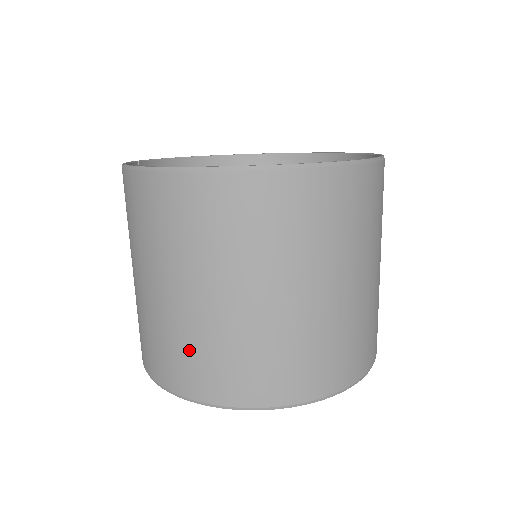
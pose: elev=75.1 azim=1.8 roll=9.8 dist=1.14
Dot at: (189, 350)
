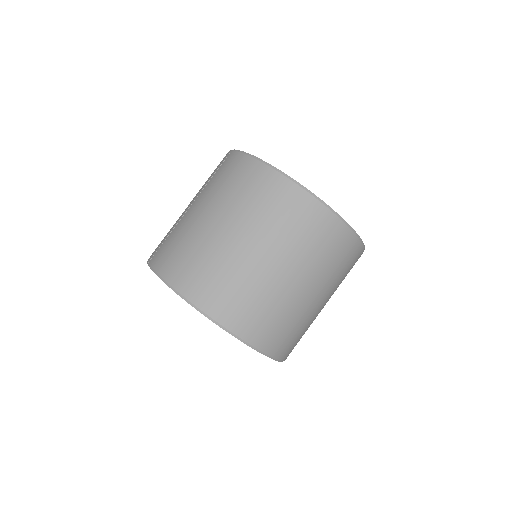
Dot at: (242, 292)
